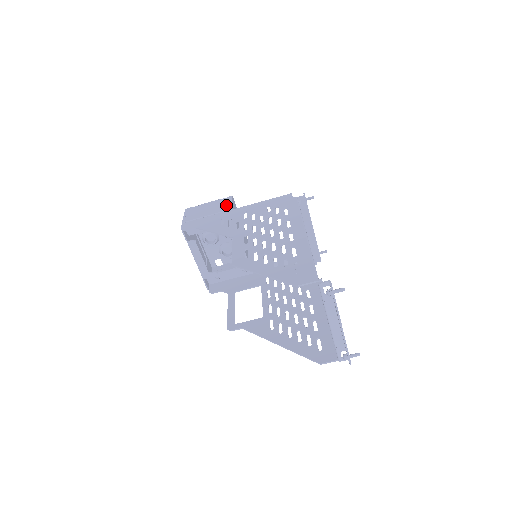
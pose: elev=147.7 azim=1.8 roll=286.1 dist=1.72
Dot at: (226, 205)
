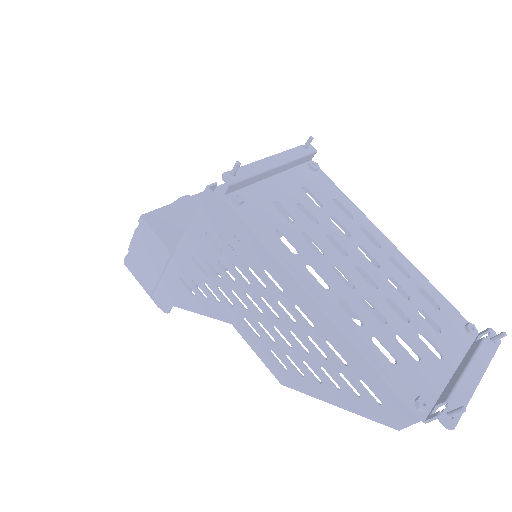
Dot at: (156, 246)
